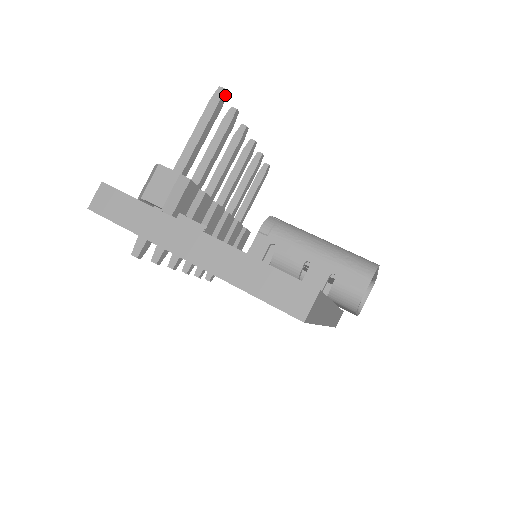
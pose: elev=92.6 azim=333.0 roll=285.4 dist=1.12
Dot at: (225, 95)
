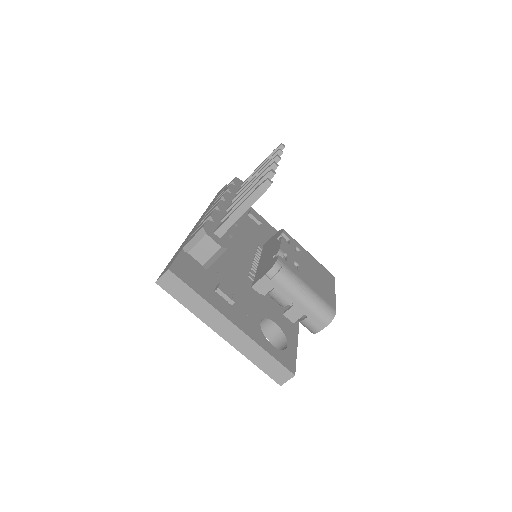
Dot at: (270, 185)
